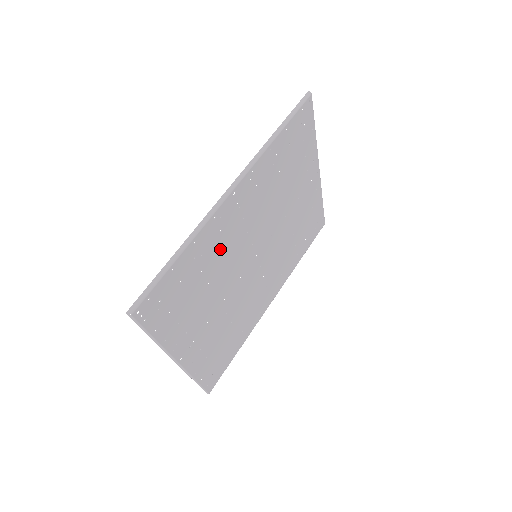
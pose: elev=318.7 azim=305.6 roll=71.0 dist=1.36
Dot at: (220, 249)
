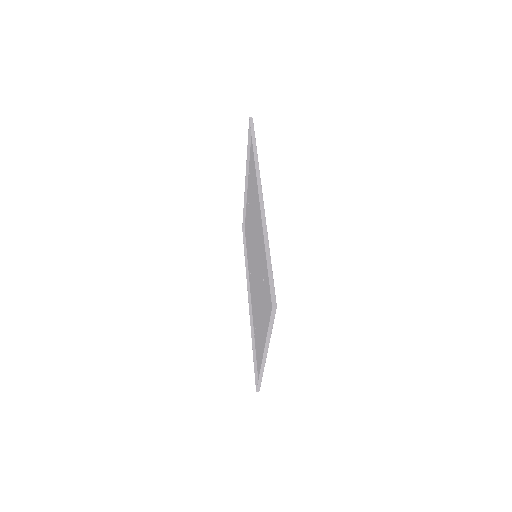
Dot at: occluded
